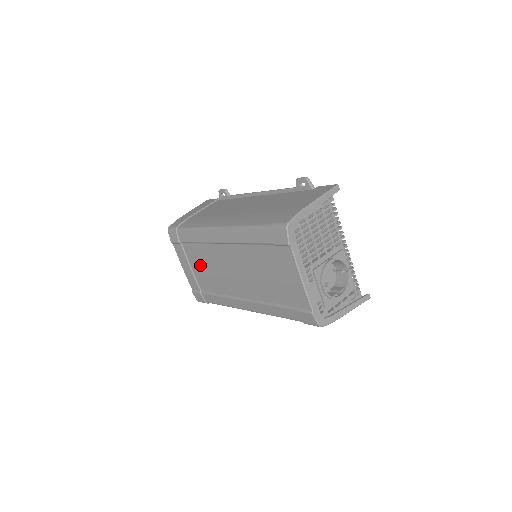
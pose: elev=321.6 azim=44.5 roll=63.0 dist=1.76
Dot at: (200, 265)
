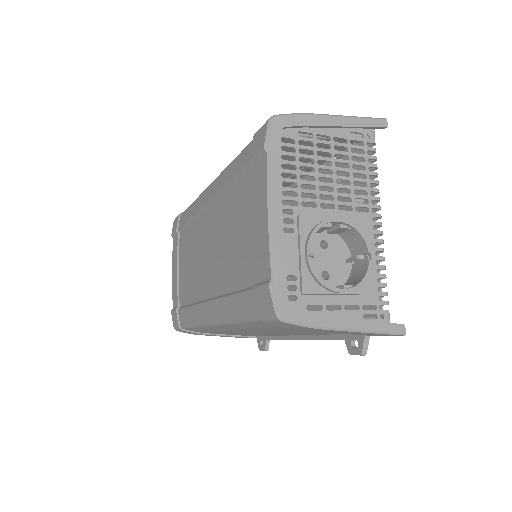
Dot at: (185, 259)
